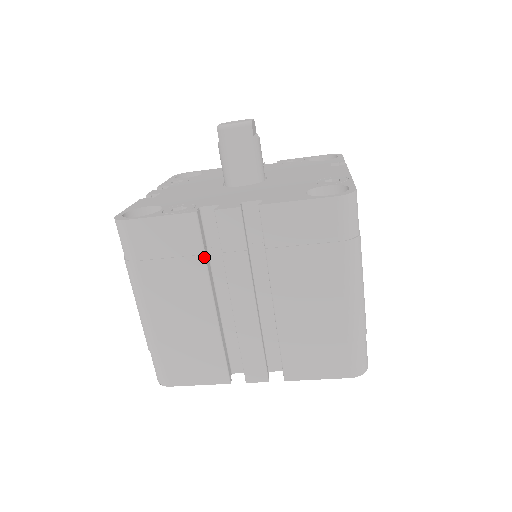
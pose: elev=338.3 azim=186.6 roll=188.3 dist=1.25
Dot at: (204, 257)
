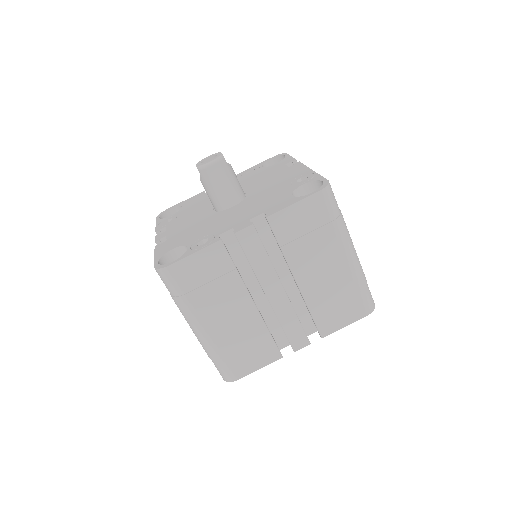
Dot at: (237, 271)
